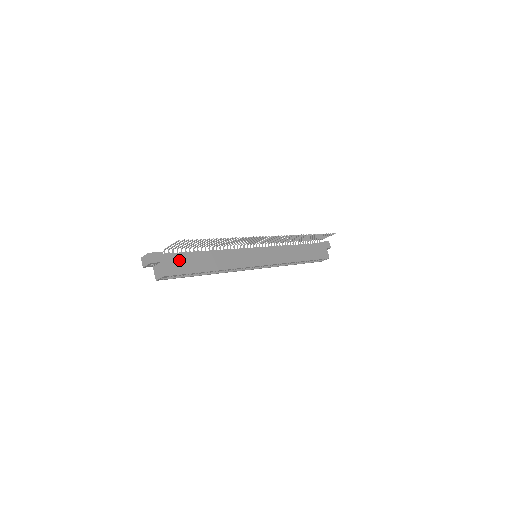
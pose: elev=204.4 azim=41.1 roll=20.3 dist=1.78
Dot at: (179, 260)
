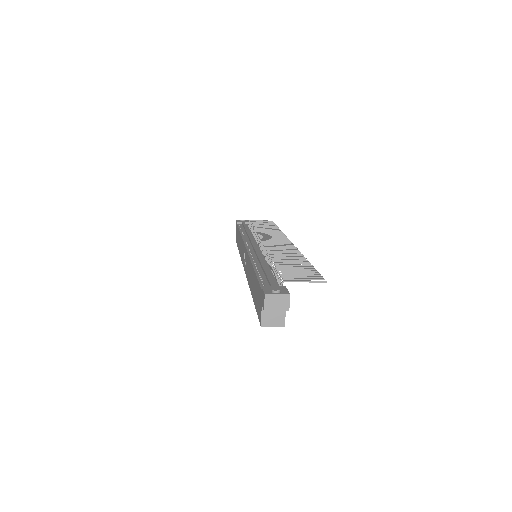
Dot at: occluded
